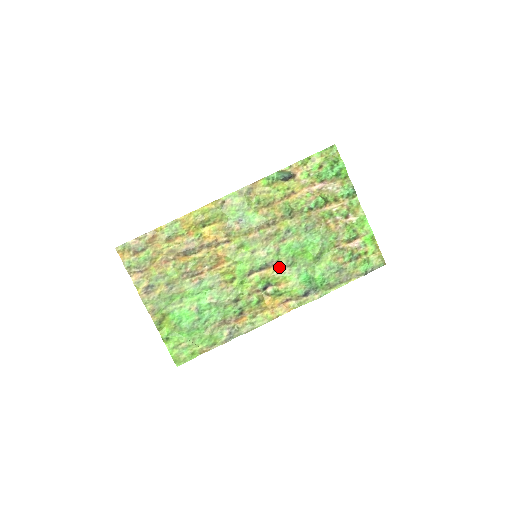
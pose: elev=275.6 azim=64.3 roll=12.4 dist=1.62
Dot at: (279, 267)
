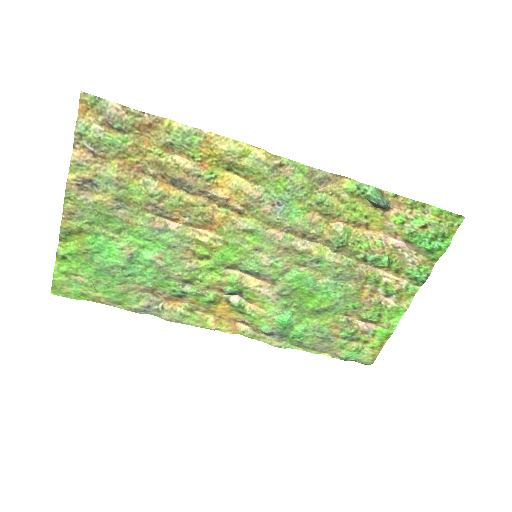
Dot at: (269, 287)
